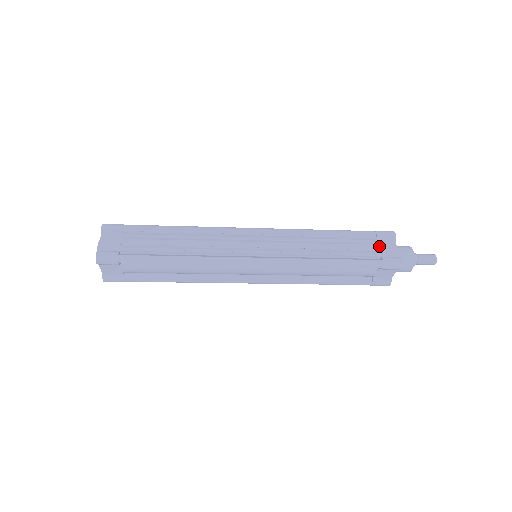
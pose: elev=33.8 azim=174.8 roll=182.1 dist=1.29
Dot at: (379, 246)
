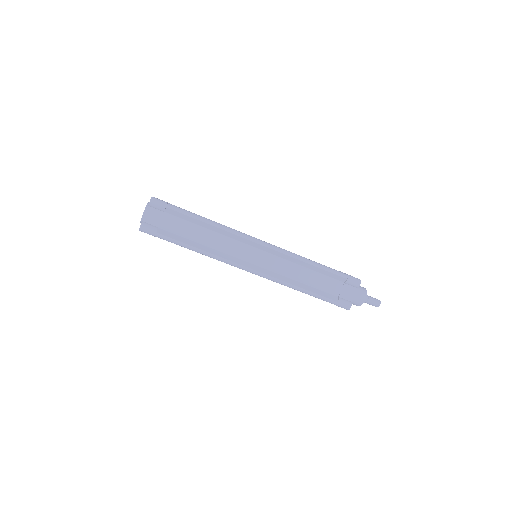
Dot at: occluded
